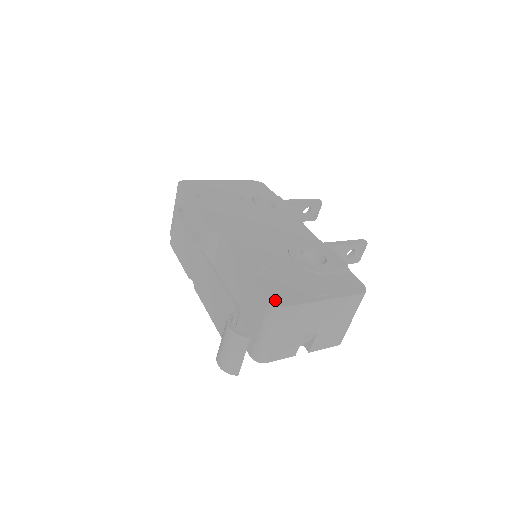
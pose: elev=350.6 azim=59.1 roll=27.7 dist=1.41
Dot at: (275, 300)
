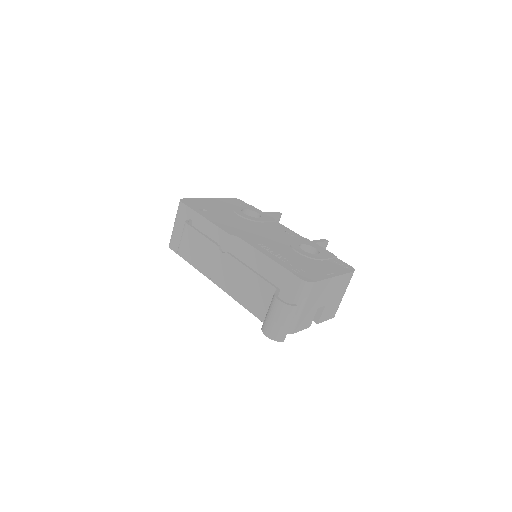
Dot at: (304, 278)
